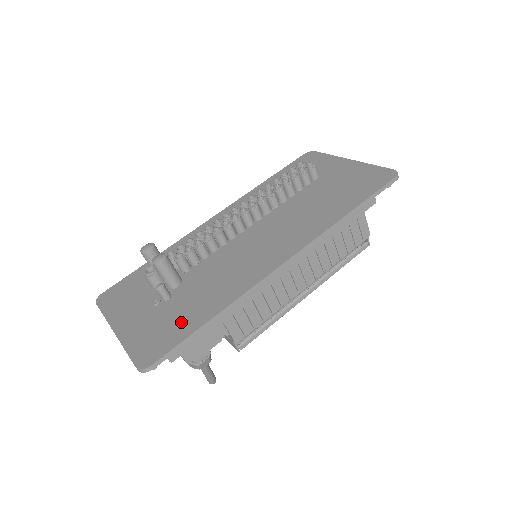
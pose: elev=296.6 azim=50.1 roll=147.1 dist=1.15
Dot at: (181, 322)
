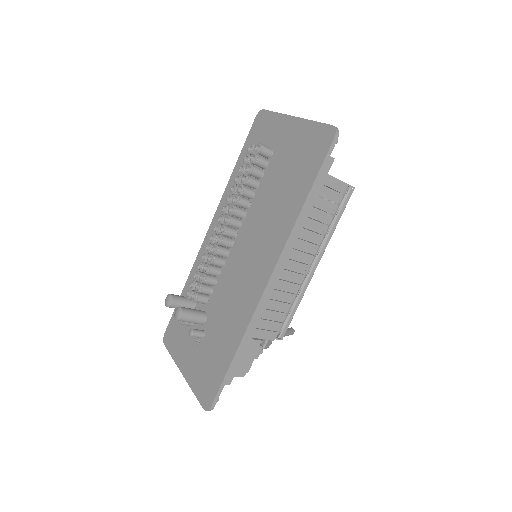
Dot at: (217, 361)
